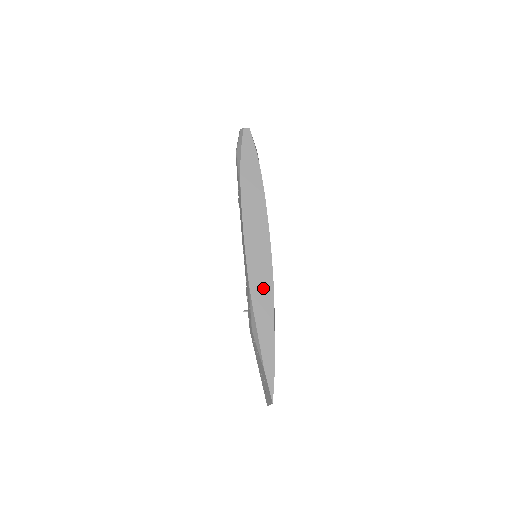
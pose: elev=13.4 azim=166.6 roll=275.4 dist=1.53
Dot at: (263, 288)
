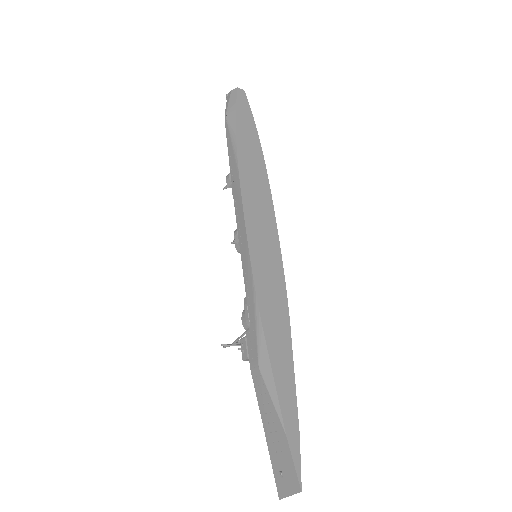
Dot at: (274, 300)
